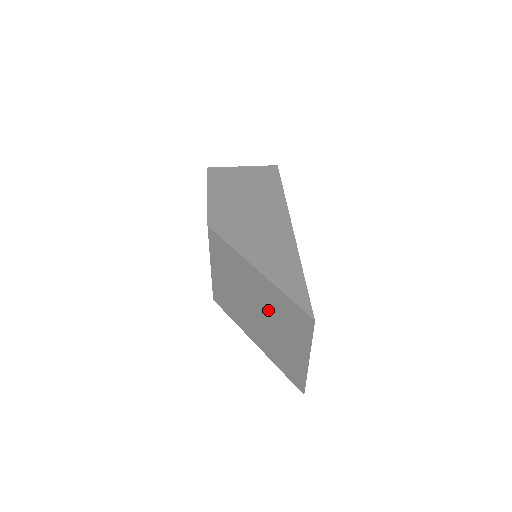
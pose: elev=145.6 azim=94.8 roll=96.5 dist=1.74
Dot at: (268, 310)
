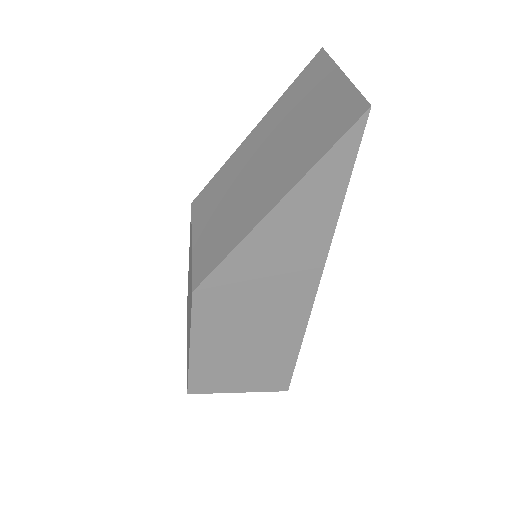
Dot at: (275, 134)
